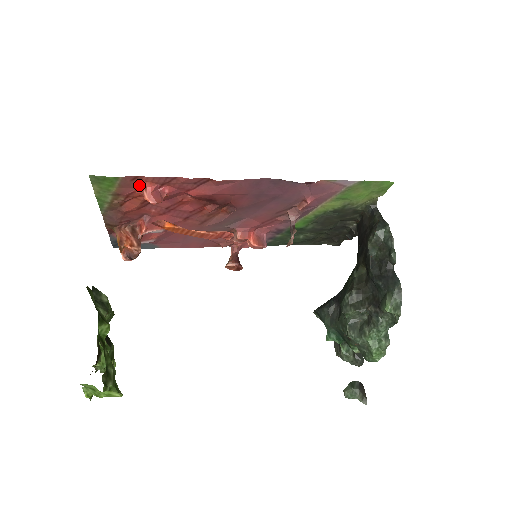
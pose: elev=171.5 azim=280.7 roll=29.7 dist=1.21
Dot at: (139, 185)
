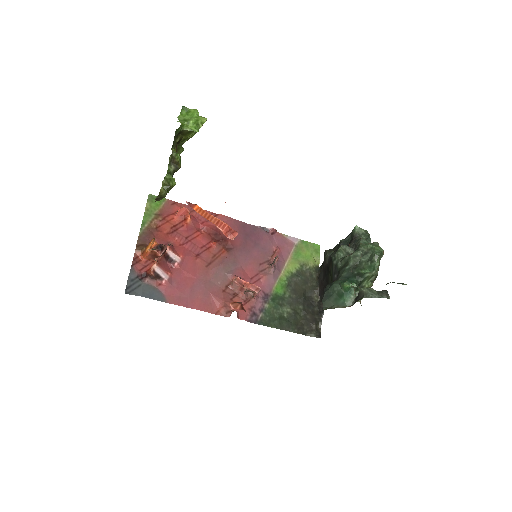
Dot at: (174, 211)
